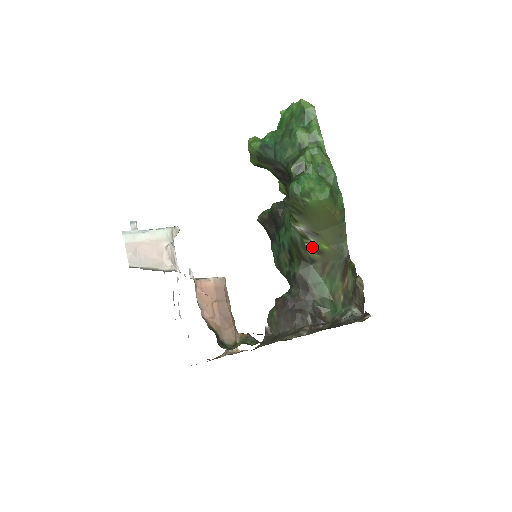
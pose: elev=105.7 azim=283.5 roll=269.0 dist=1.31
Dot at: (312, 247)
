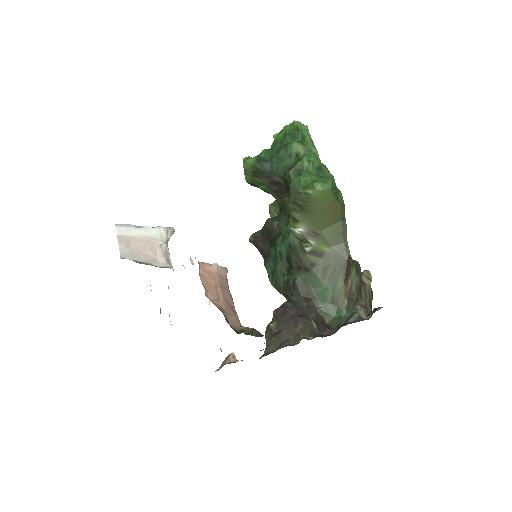
Dot at: (312, 250)
